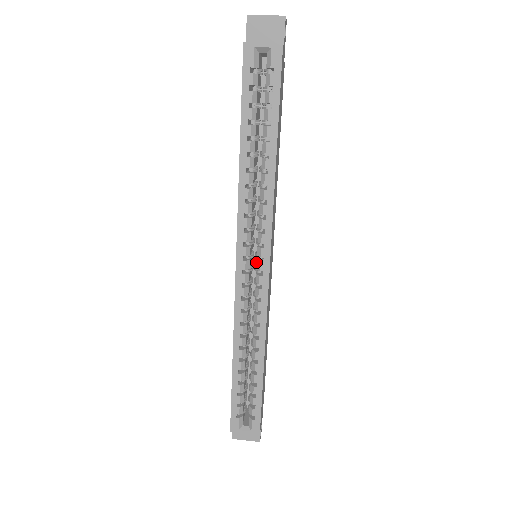
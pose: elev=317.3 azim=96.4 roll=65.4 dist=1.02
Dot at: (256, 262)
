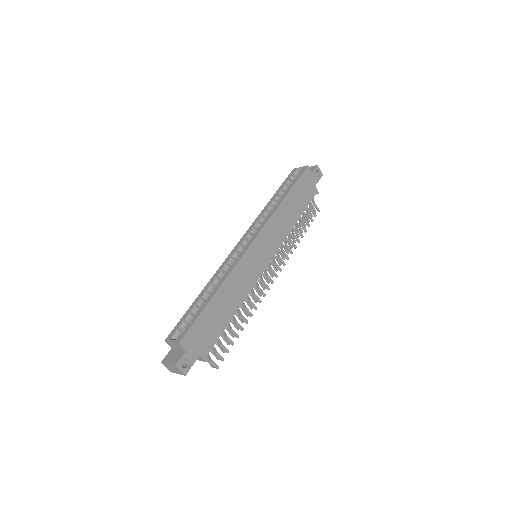
Dot at: occluded
